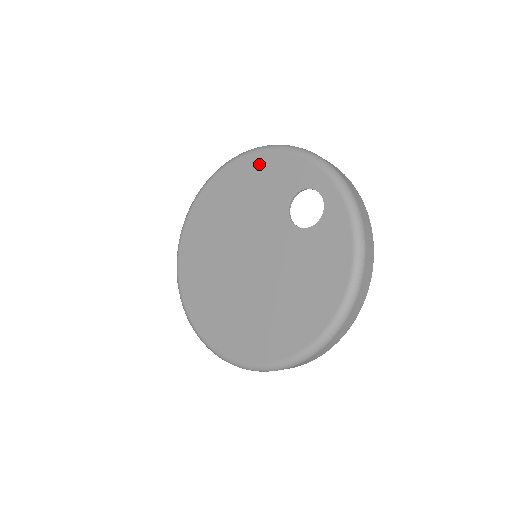
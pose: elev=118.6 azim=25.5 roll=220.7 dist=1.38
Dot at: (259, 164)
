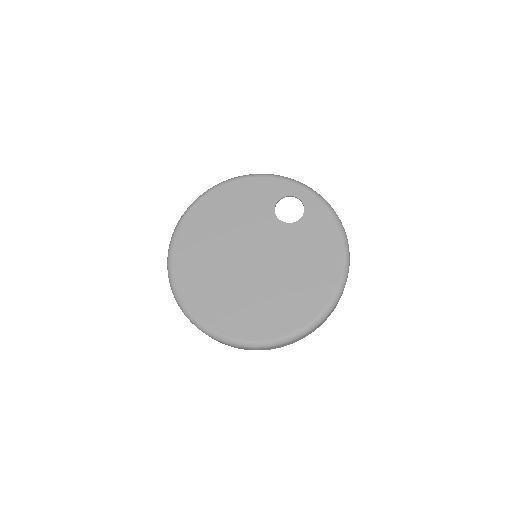
Dot at: (235, 190)
